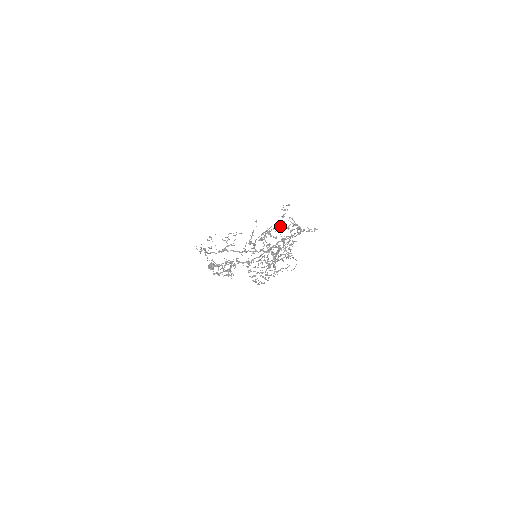
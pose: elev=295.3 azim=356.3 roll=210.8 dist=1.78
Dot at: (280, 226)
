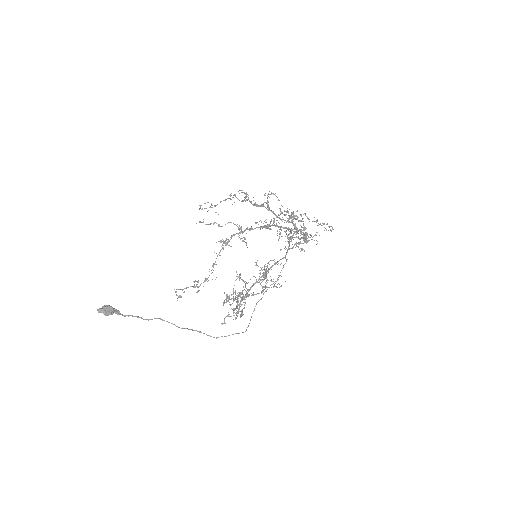
Dot at: (301, 220)
